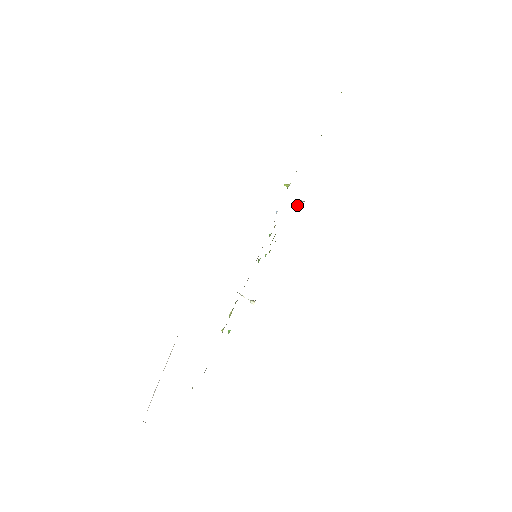
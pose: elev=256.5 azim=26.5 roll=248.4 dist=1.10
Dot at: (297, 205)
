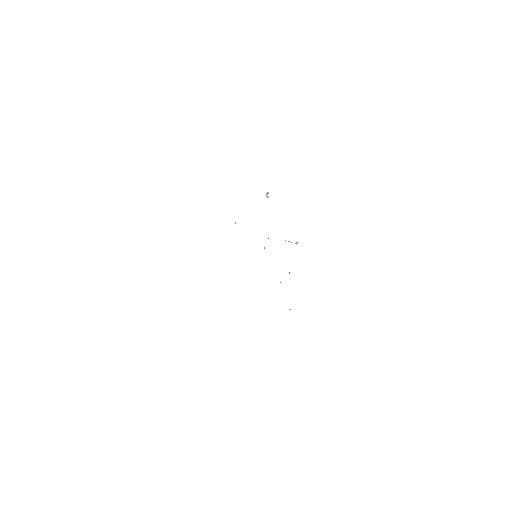
Dot at: (267, 197)
